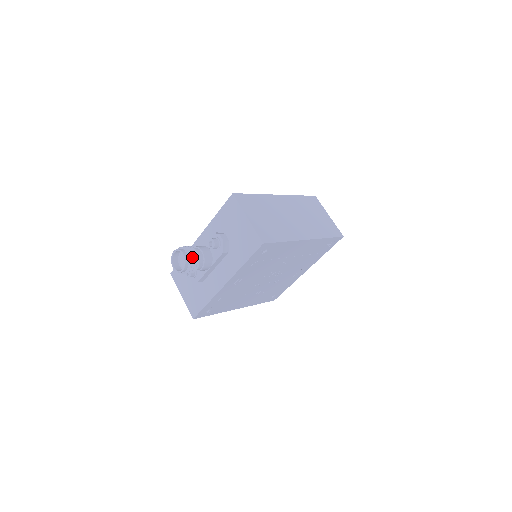
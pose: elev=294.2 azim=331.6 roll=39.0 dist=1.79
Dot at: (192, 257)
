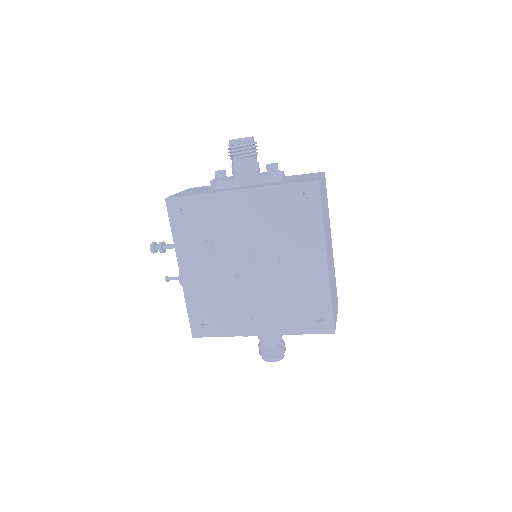
Dot at: (254, 146)
